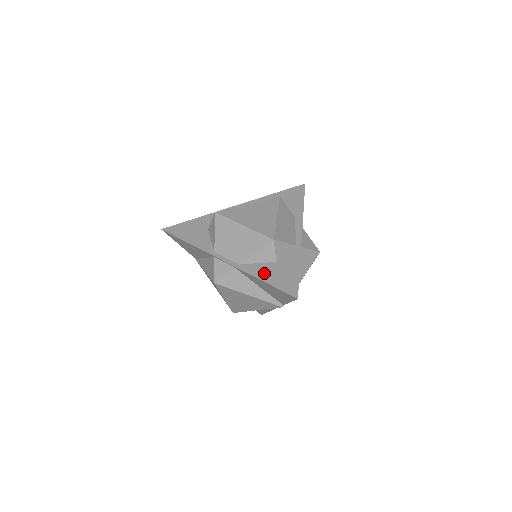
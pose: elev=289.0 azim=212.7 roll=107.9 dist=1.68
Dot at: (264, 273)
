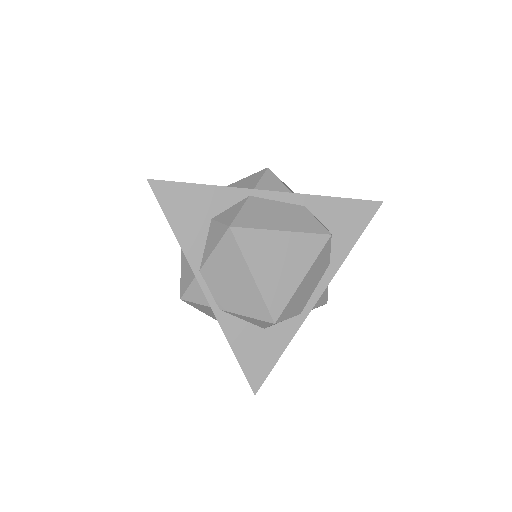
Dot at: (240, 339)
